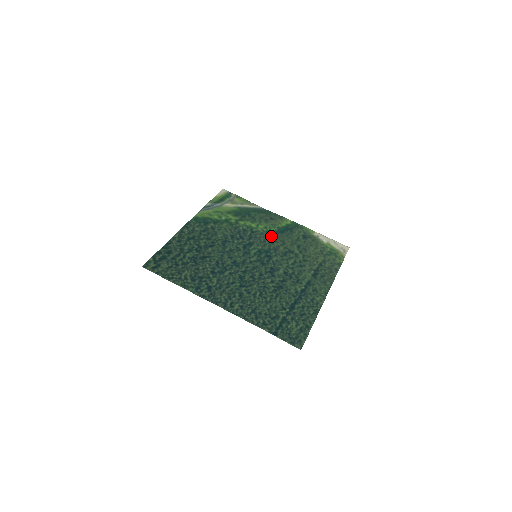
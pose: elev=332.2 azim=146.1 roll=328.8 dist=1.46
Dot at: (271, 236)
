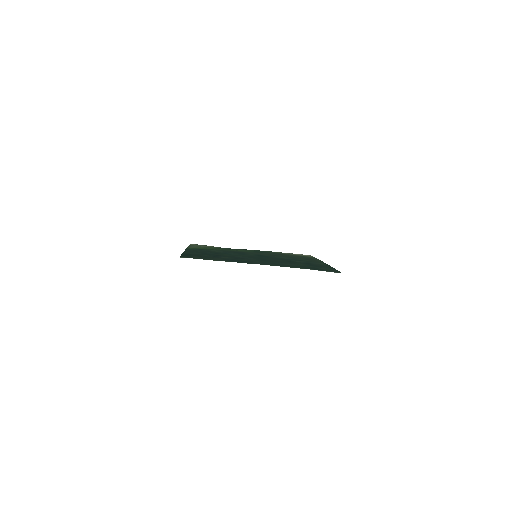
Dot at: (254, 252)
